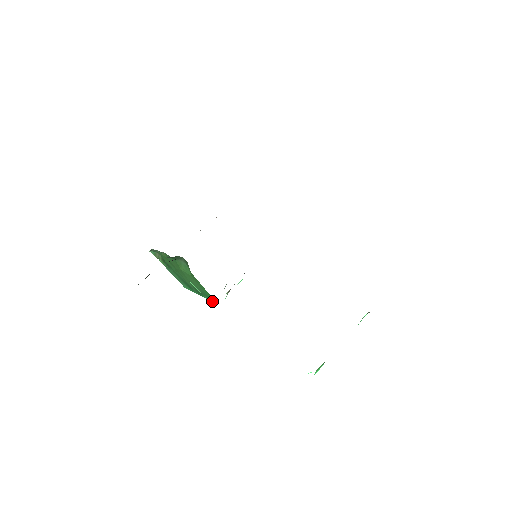
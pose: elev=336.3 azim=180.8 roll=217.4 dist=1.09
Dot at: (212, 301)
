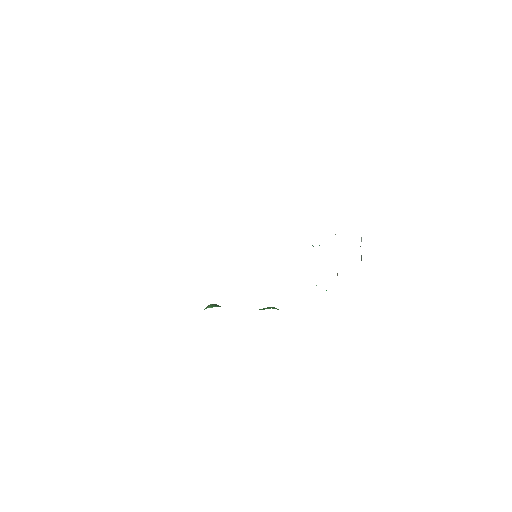
Dot at: occluded
